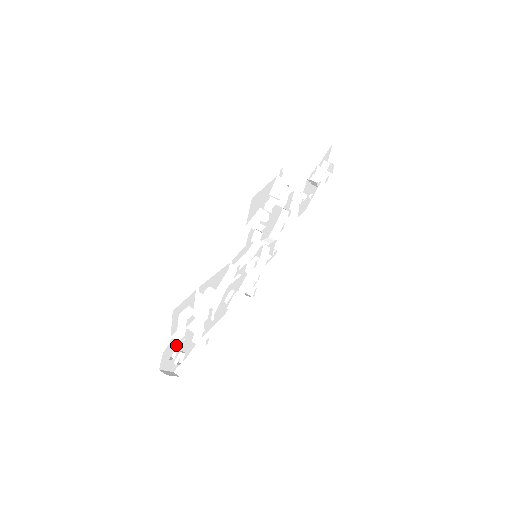
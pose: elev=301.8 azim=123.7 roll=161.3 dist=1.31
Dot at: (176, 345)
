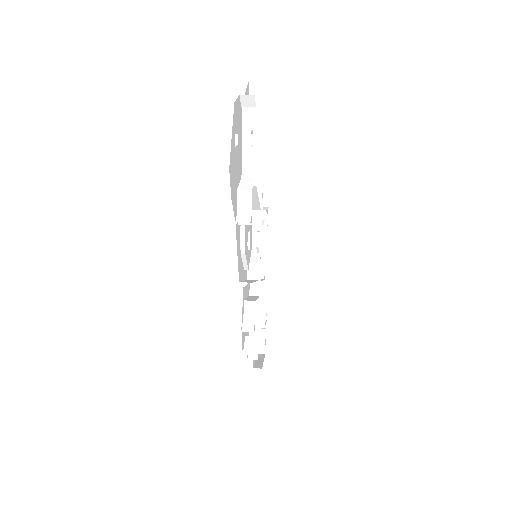
Dot at: (238, 134)
